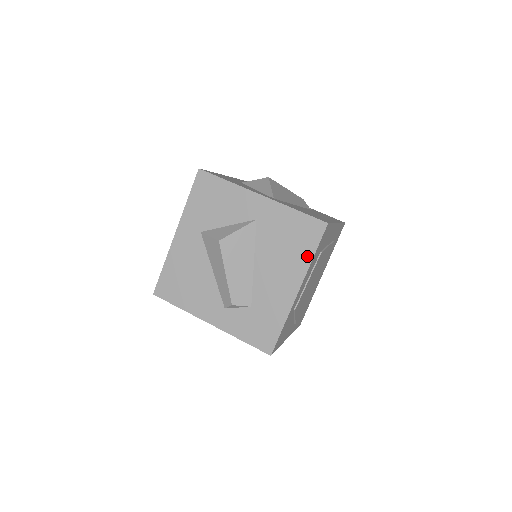
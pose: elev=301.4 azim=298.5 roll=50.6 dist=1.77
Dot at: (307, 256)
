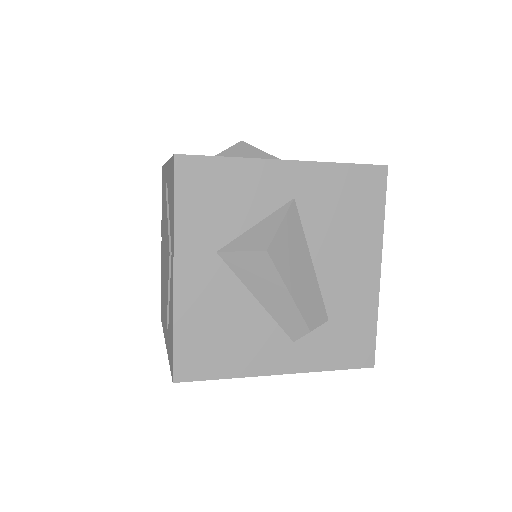
Dot at: (377, 219)
